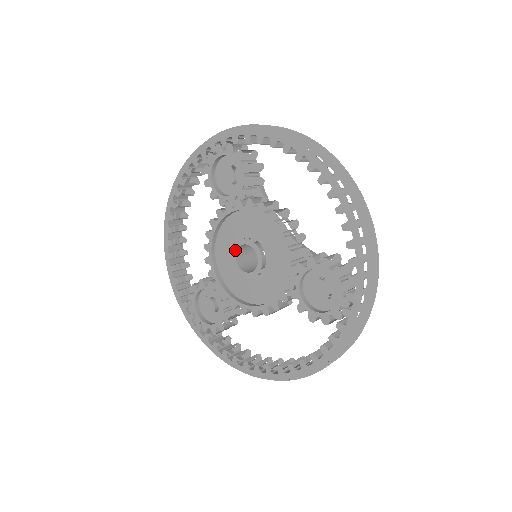
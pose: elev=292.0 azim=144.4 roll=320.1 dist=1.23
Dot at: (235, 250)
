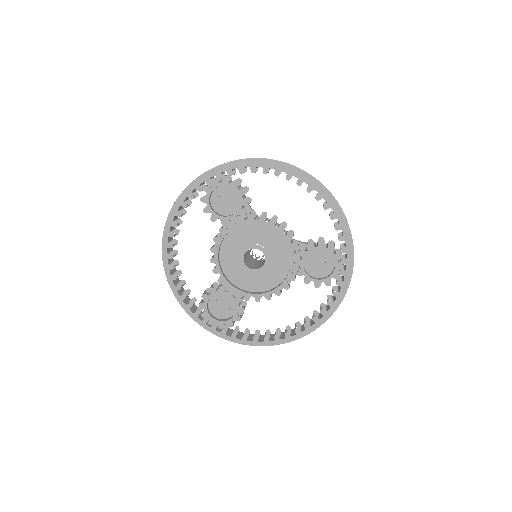
Dot at: (242, 255)
